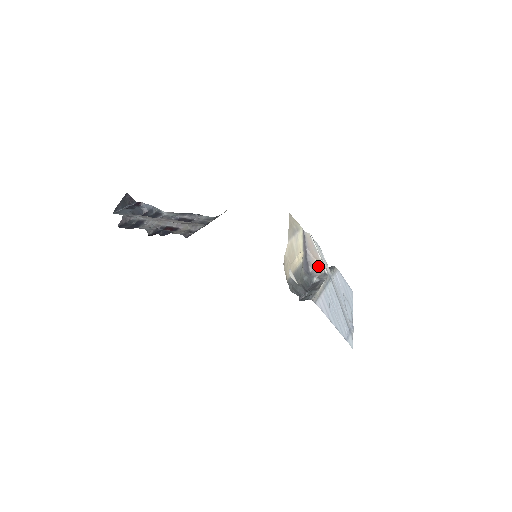
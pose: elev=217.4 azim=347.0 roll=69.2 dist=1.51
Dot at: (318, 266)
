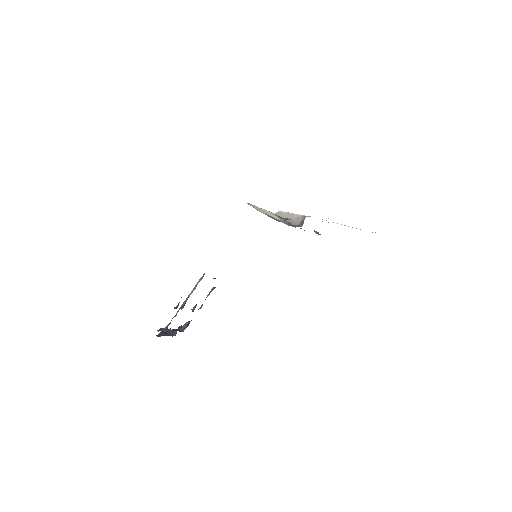
Dot at: (300, 219)
